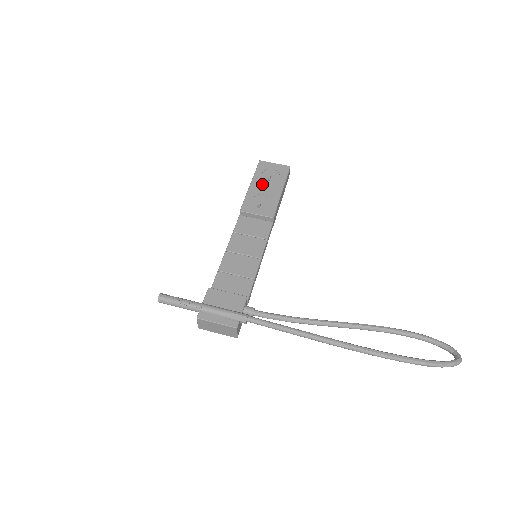
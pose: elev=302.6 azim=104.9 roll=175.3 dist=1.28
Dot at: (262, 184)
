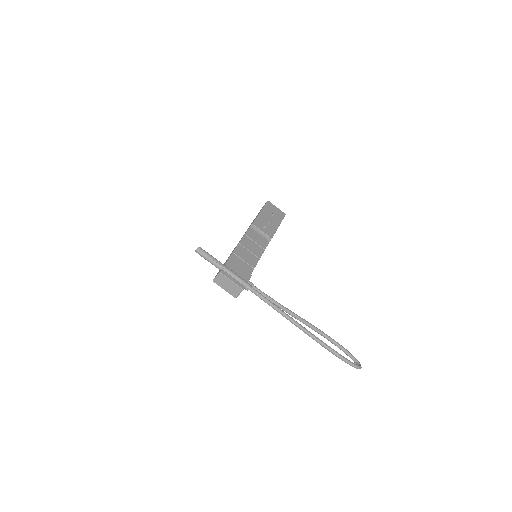
Dot at: (268, 215)
